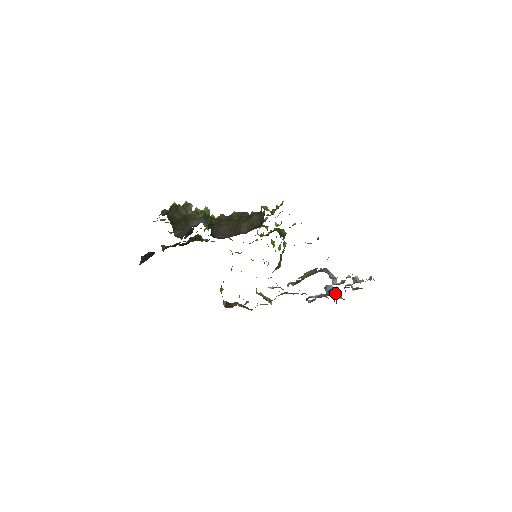
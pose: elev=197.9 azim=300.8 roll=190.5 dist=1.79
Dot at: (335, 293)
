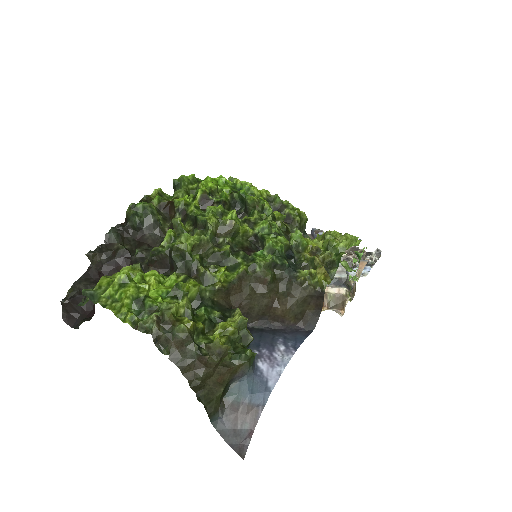
Dot at: occluded
